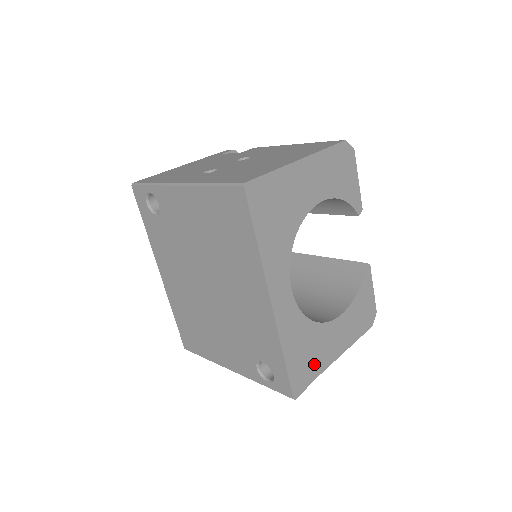
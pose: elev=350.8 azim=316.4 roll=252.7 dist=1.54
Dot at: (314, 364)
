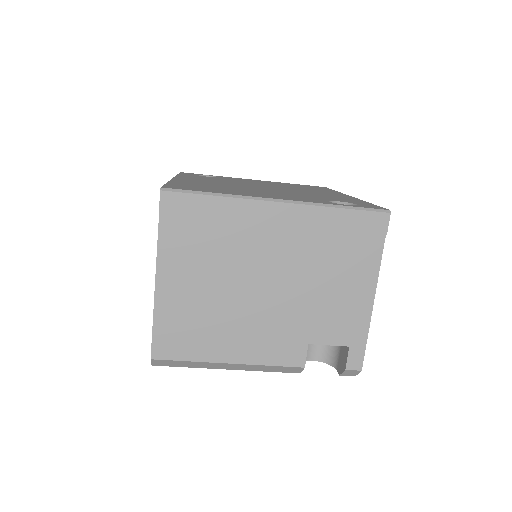
Dot at: occluded
